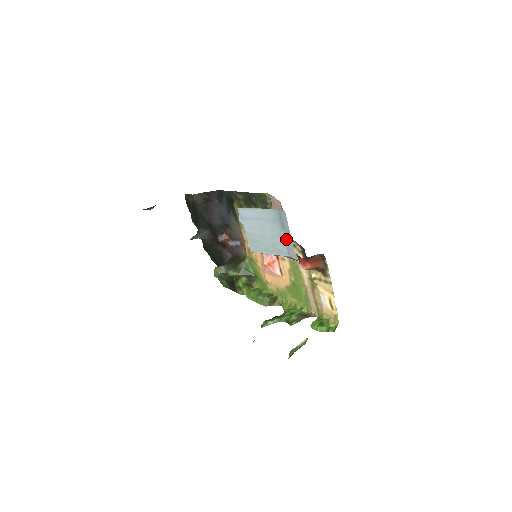
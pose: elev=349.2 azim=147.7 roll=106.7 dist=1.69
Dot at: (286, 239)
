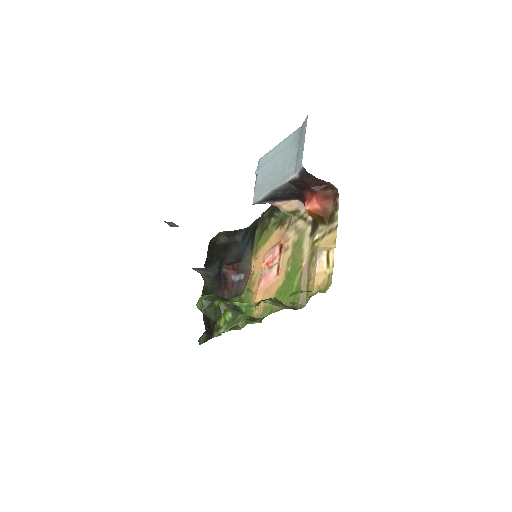
Dot at: (298, 153)
